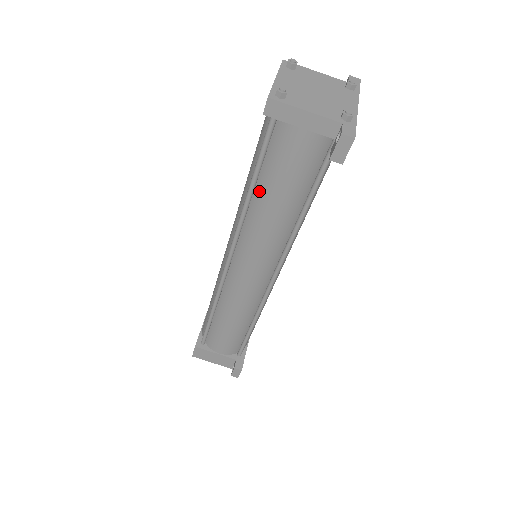
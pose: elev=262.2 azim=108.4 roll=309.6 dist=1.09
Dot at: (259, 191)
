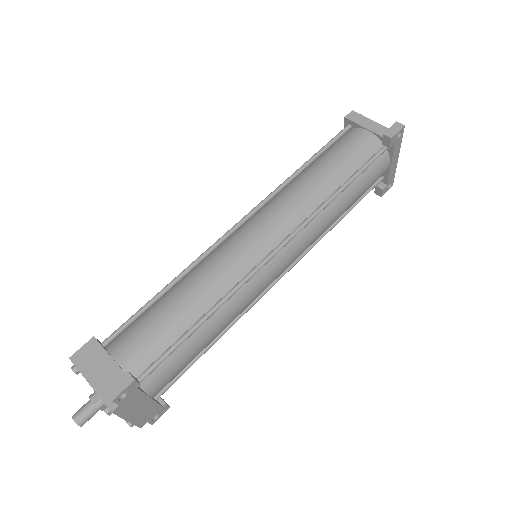
Dot at: (311, 167)
